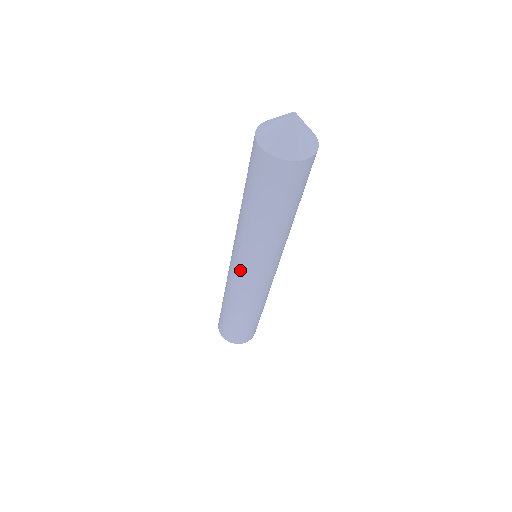
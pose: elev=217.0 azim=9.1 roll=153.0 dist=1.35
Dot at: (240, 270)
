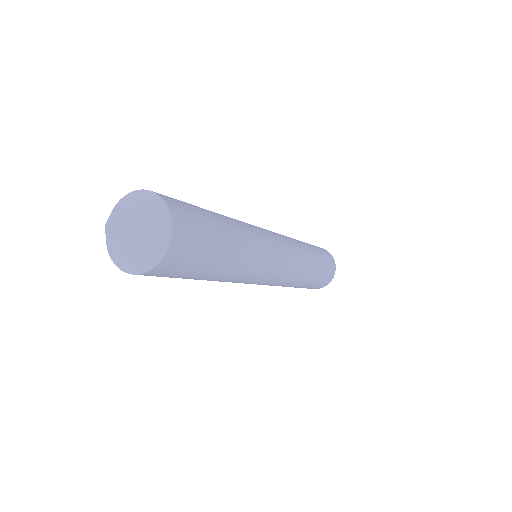
Dot at: occluded
